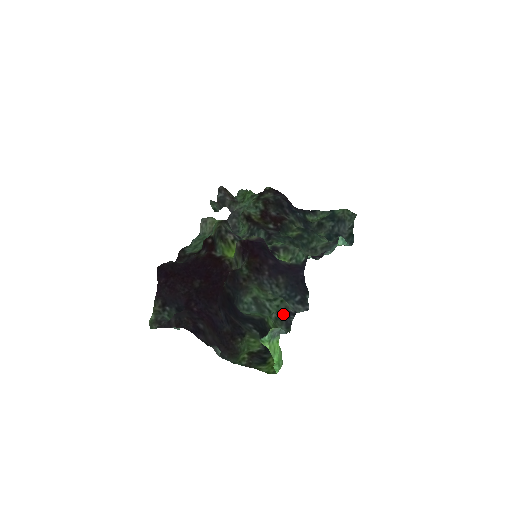
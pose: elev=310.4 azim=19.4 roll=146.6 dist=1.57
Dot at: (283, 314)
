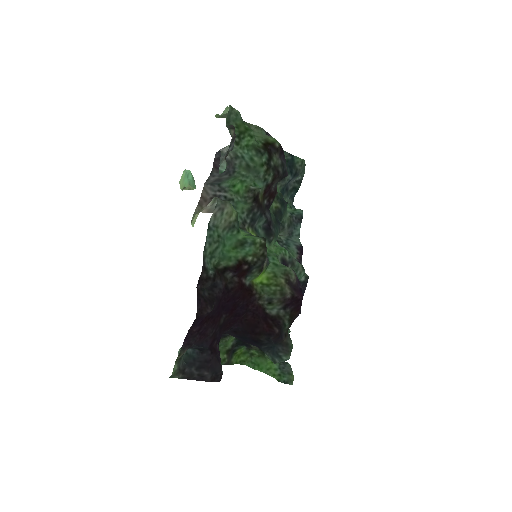
Dot at: occluded
